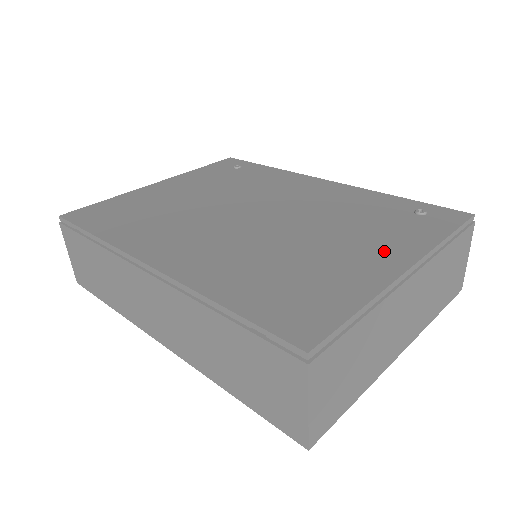
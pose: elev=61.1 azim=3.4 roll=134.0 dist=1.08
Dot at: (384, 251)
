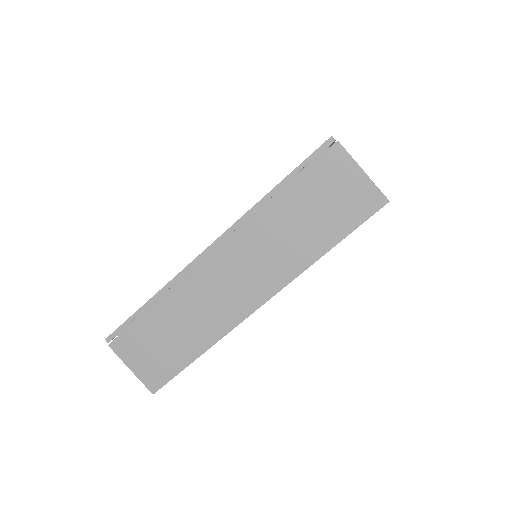
Dot at: occluded
